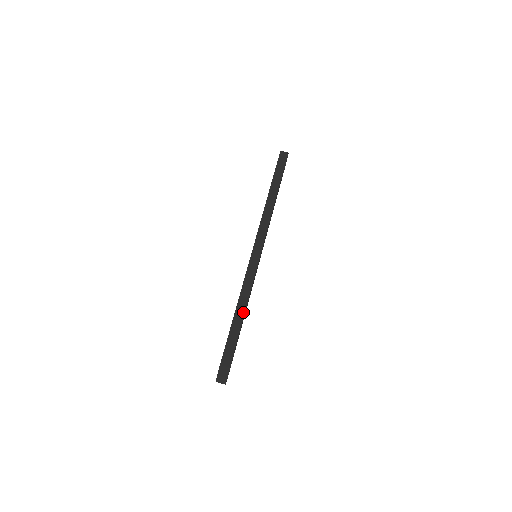
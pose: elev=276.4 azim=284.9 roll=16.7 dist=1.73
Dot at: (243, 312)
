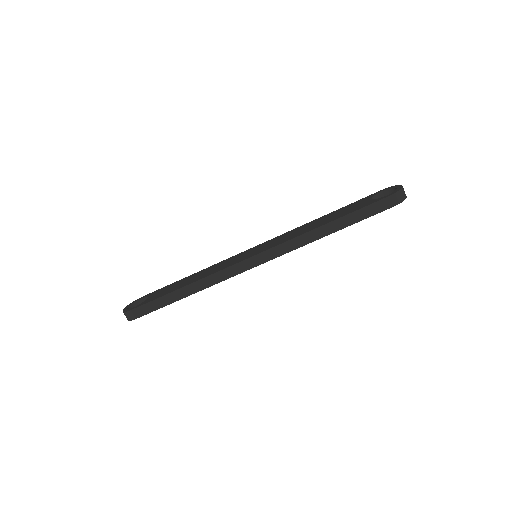
Dot at: (187, 294)
